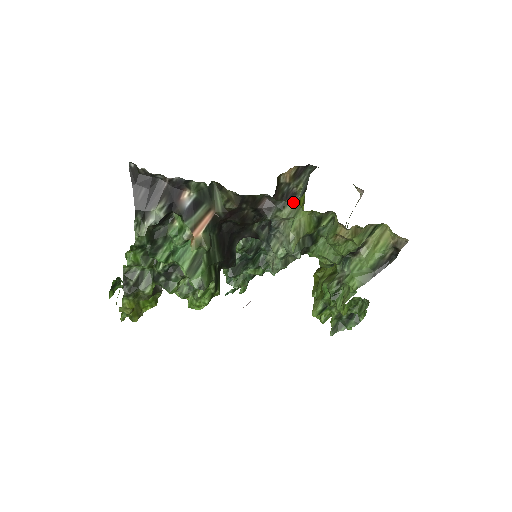
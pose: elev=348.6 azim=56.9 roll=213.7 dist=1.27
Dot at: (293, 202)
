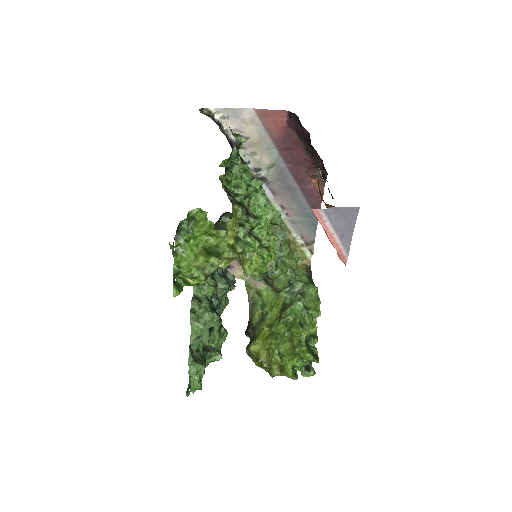
Dot at: occluded
